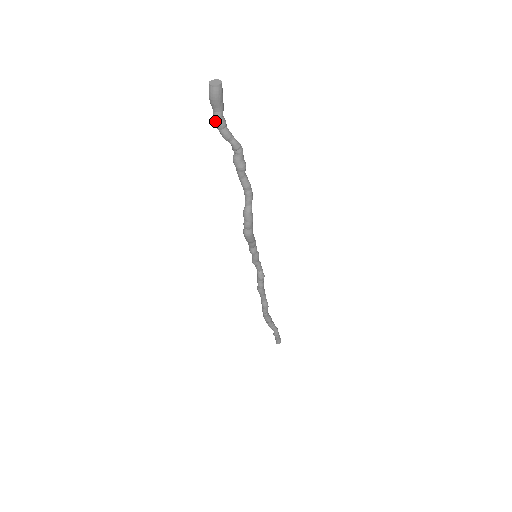
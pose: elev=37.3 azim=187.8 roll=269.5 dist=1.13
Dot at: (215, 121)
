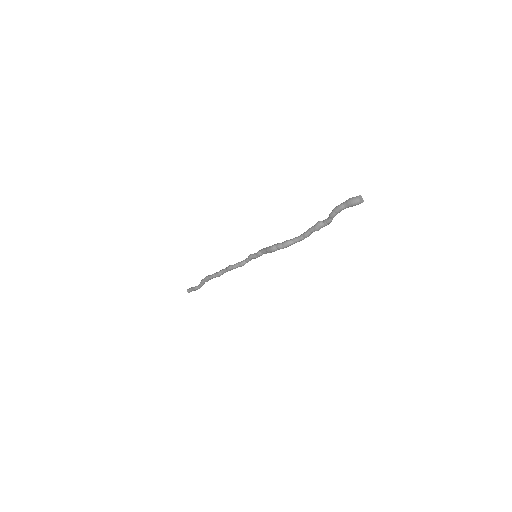
Dot at: (338, 207)
